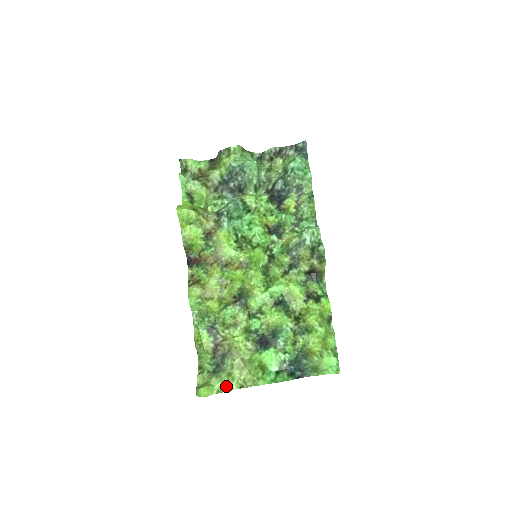
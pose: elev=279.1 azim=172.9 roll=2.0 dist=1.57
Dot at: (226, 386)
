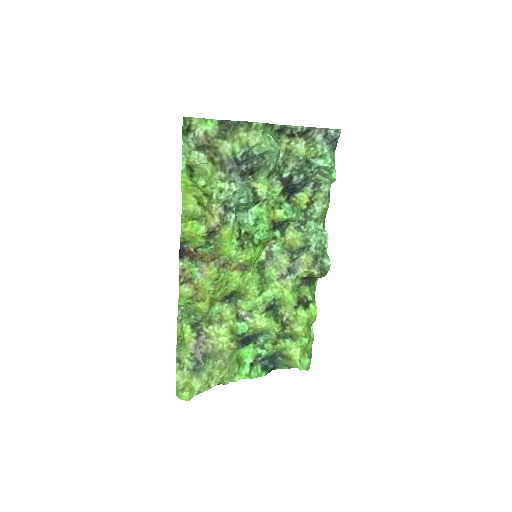
Dot at: (206, 386)
